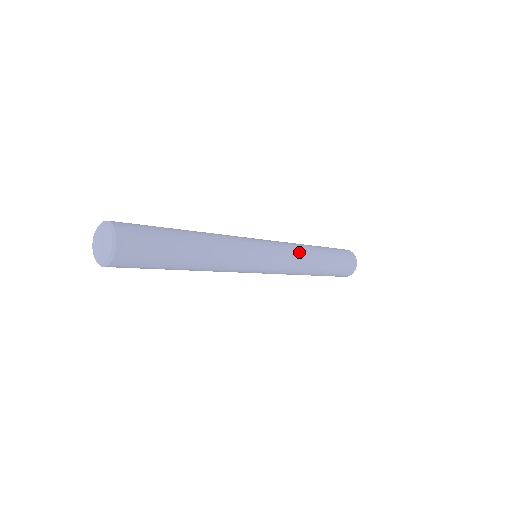
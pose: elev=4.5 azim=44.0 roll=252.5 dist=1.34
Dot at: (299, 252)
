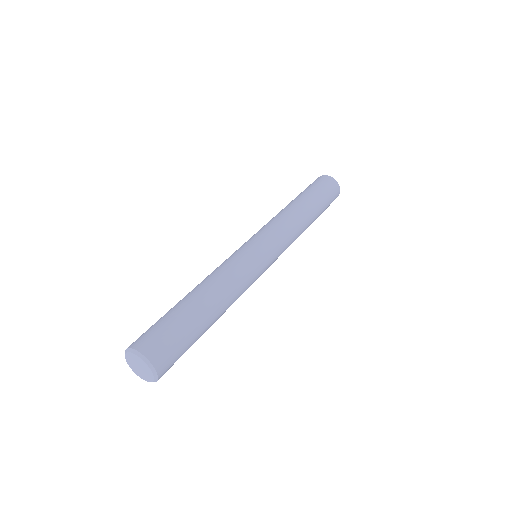
Dot at: (284, 220)
